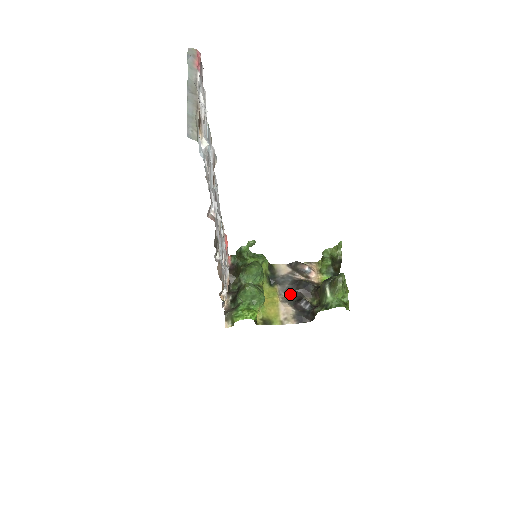
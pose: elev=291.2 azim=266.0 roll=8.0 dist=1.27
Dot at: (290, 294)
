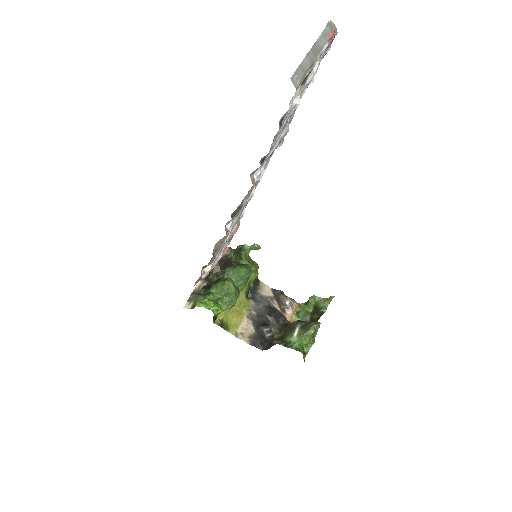
Dot at: (259, 315)
